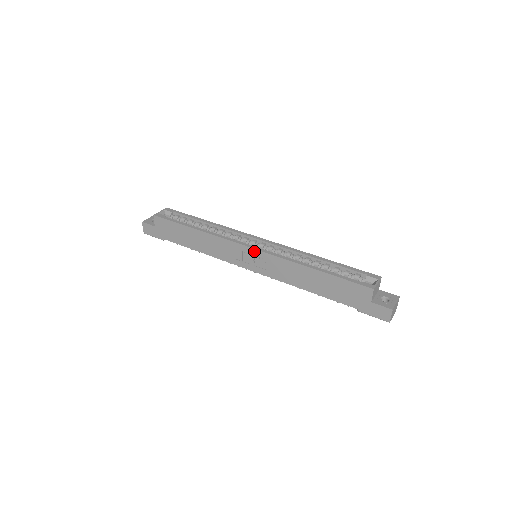
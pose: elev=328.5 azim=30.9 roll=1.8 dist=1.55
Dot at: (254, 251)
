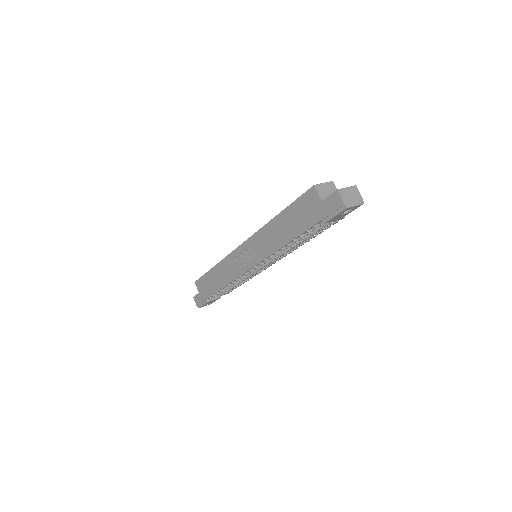
Dot at: (244, 245)
